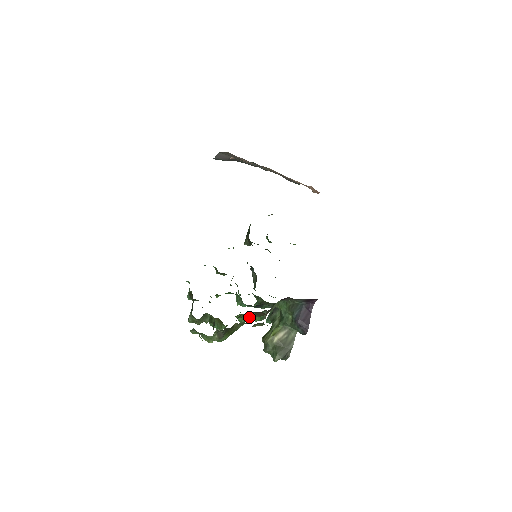
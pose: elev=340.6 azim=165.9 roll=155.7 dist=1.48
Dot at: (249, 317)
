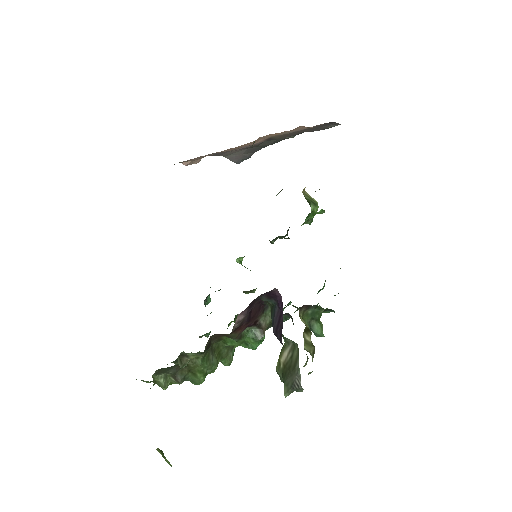
Dot at: (233, 342)
